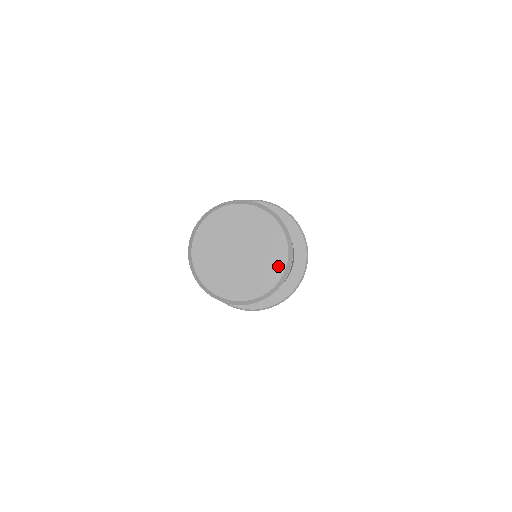
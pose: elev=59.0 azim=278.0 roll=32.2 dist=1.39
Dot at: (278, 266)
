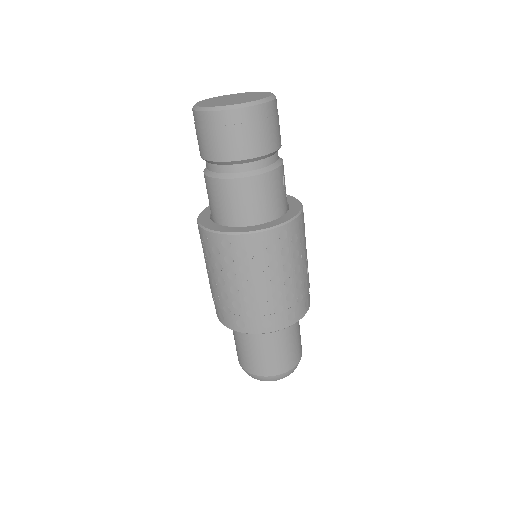
Dot at: (264, 96)
